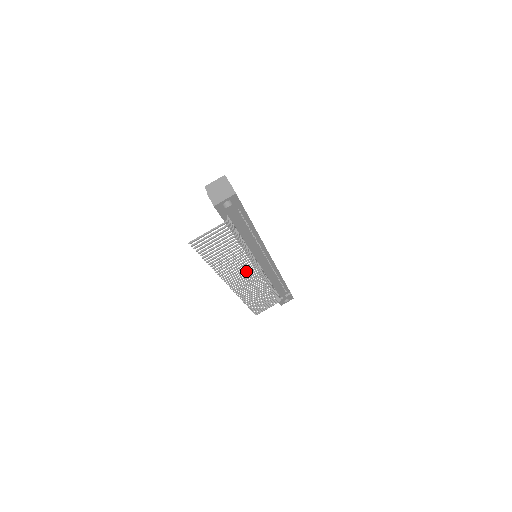
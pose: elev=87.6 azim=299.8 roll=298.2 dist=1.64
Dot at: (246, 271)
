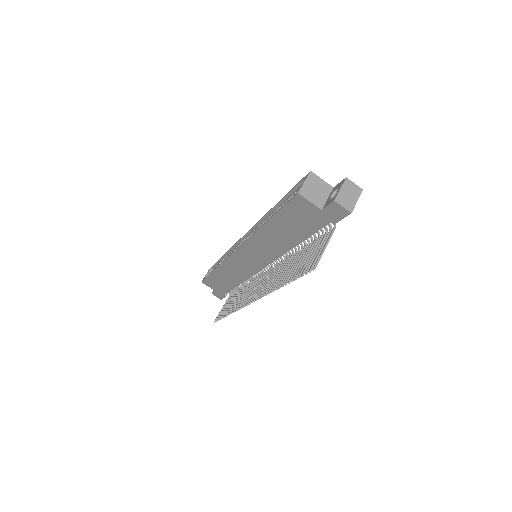
Dot at: (269, 277)
